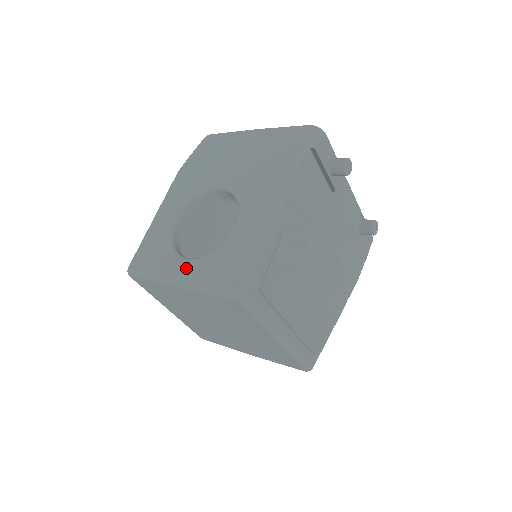
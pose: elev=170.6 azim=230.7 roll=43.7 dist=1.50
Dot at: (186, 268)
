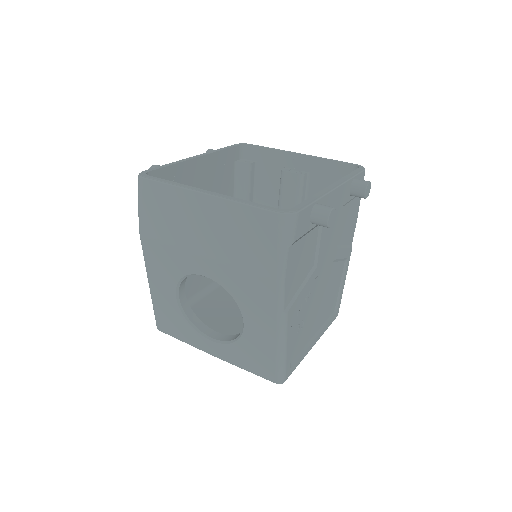
Dot at: (216, 349)
